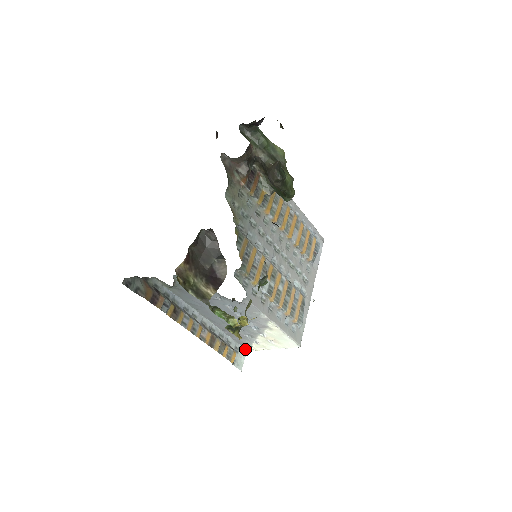
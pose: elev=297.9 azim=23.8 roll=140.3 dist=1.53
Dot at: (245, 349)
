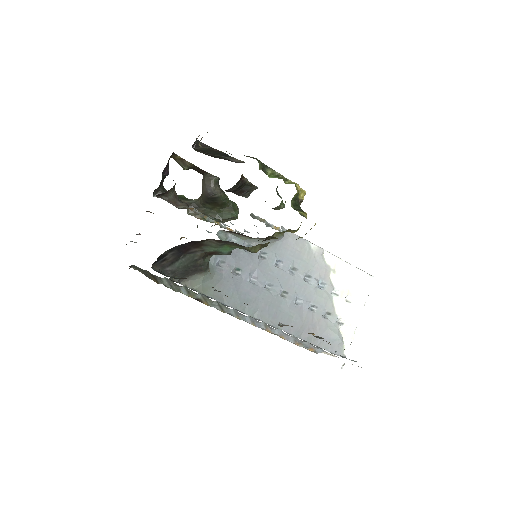
Dot at: occluded
